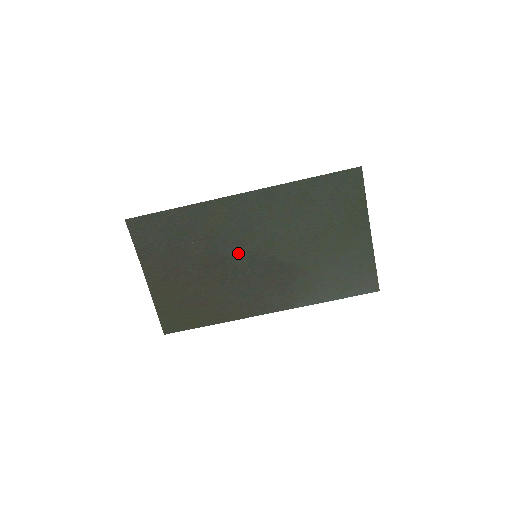
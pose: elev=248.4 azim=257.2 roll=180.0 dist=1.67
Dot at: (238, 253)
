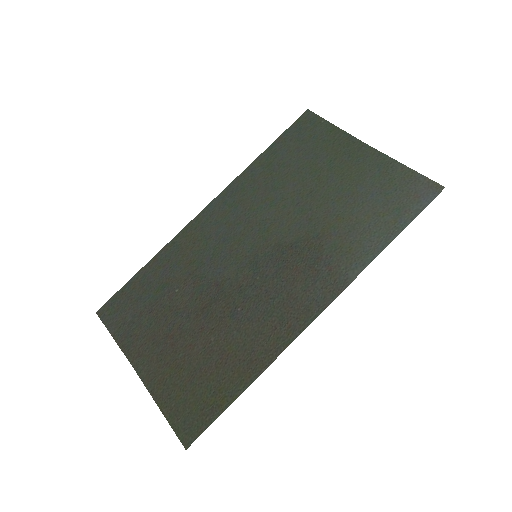
Dot at: (234, 268)
